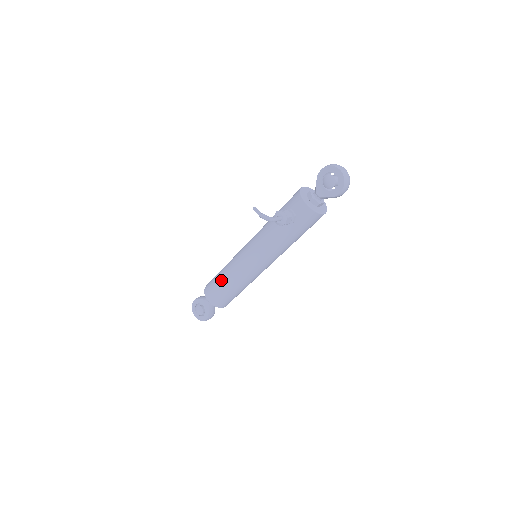
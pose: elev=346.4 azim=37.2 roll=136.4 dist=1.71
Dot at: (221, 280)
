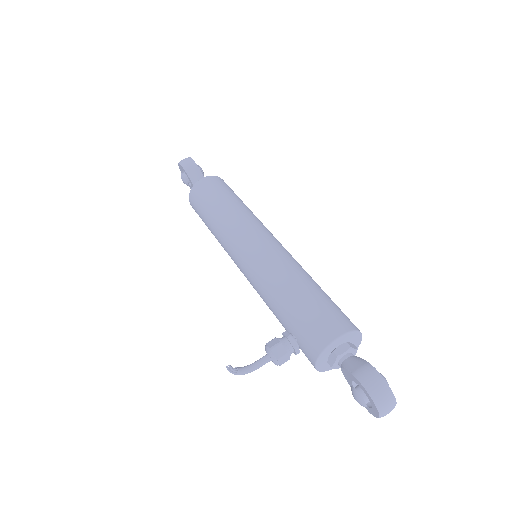
Dot at: (207, 224)
